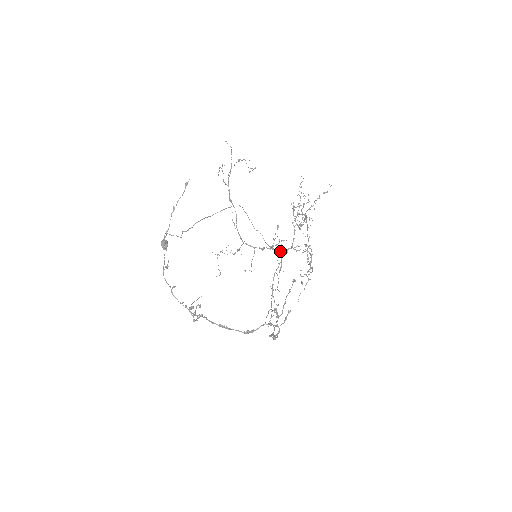
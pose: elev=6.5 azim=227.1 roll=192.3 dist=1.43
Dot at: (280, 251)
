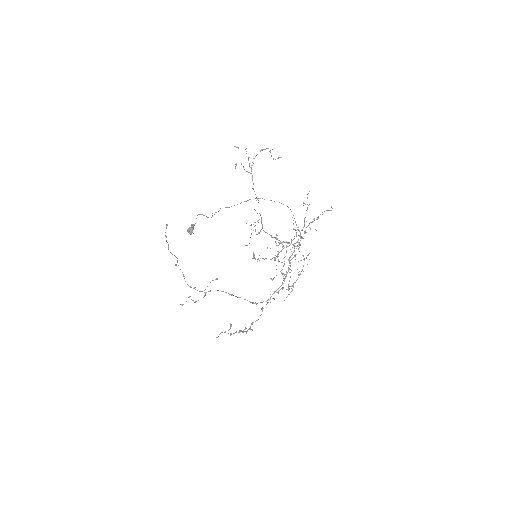
Dot at: (292, 244)
